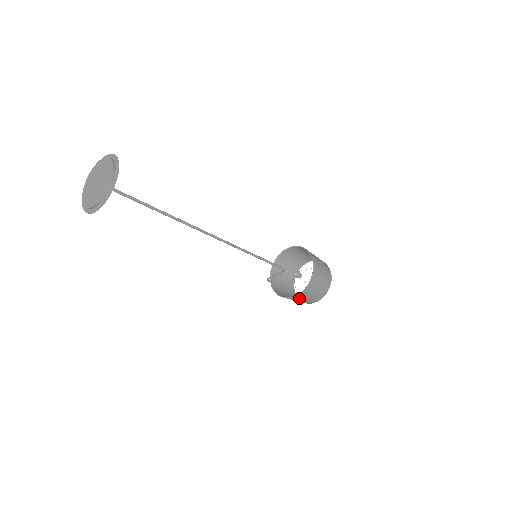
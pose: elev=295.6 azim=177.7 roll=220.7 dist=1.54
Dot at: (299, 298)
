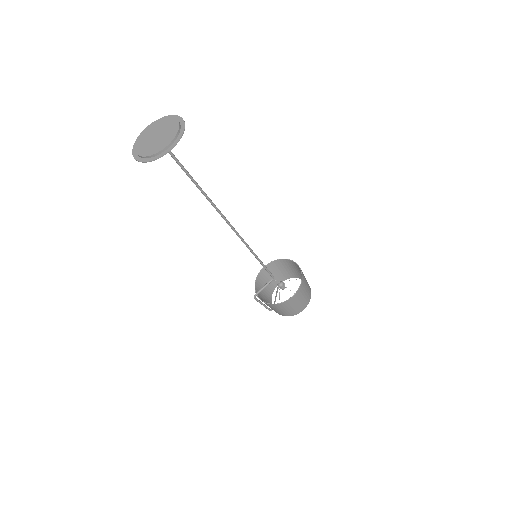
Dot at: (292, 302)
